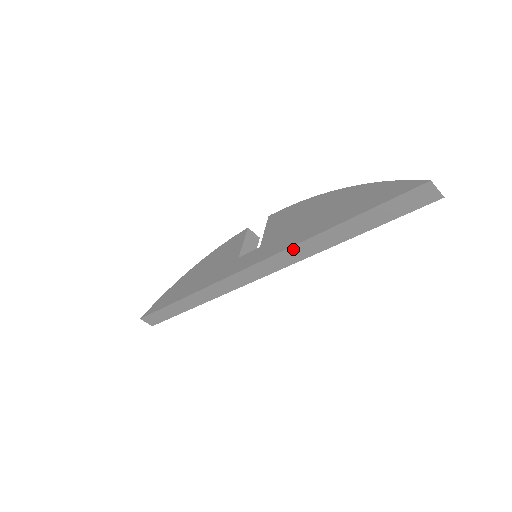
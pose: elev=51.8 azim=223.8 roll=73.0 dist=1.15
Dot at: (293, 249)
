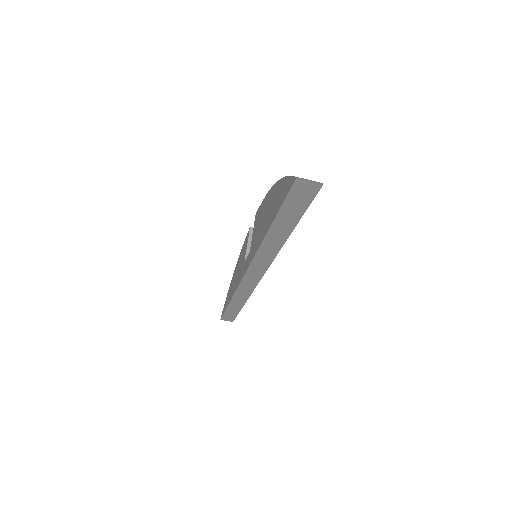
Dot at: (259, 254)
